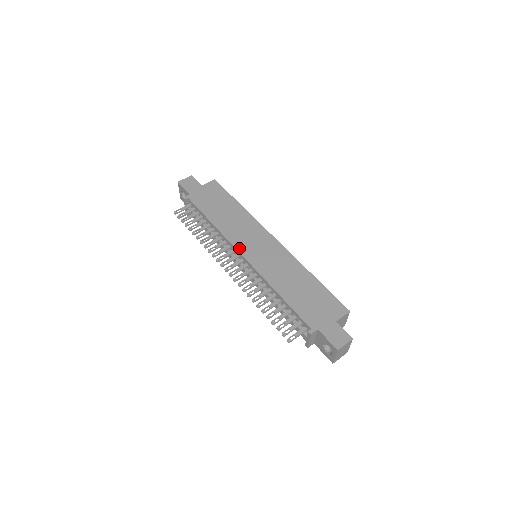
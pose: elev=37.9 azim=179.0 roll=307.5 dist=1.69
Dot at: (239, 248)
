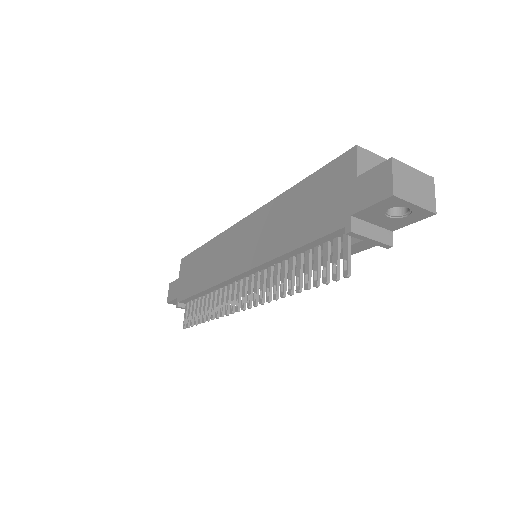
Dot at: (230, 275)
